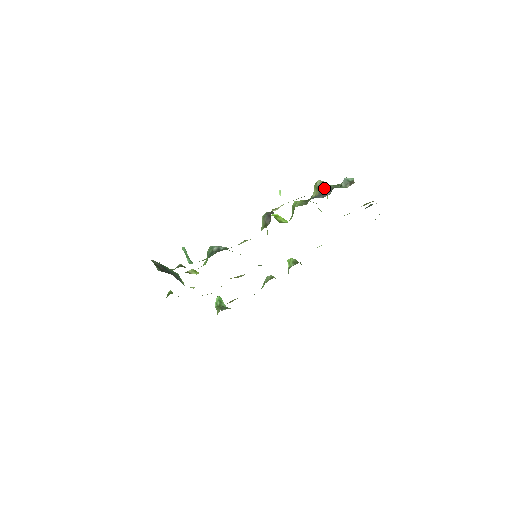
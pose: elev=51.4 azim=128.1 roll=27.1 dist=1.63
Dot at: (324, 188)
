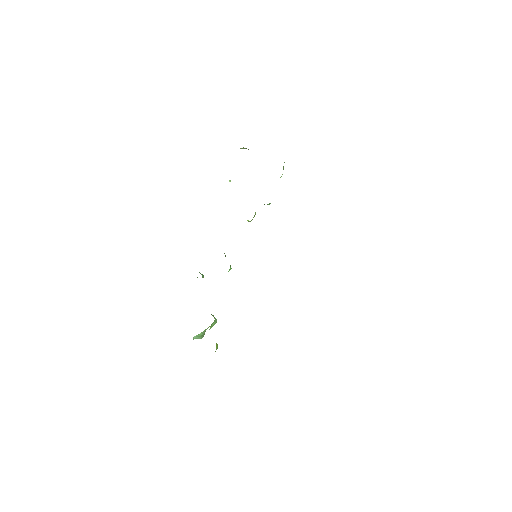
Dot at: occluded
